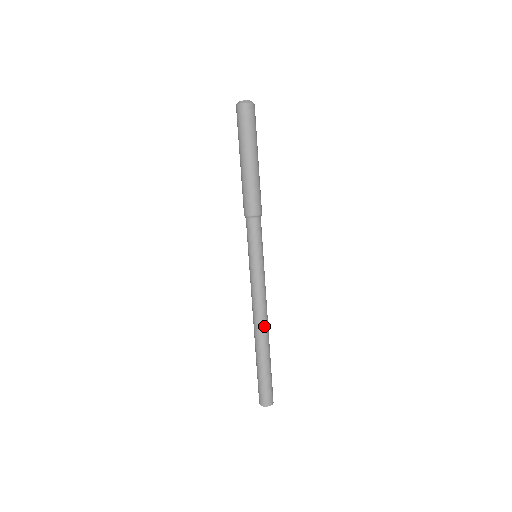
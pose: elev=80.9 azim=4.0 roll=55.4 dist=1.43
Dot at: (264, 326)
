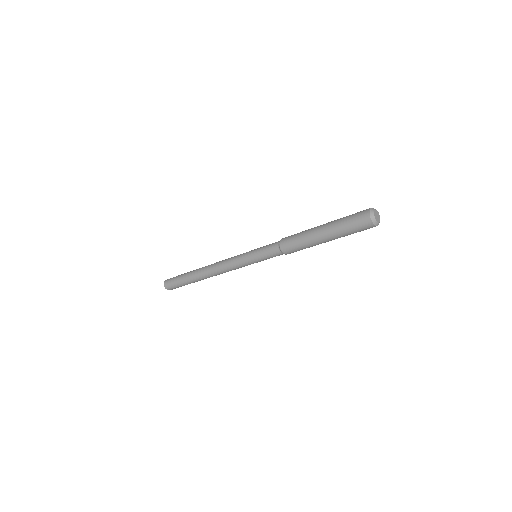
Dot at: (211, 275)
